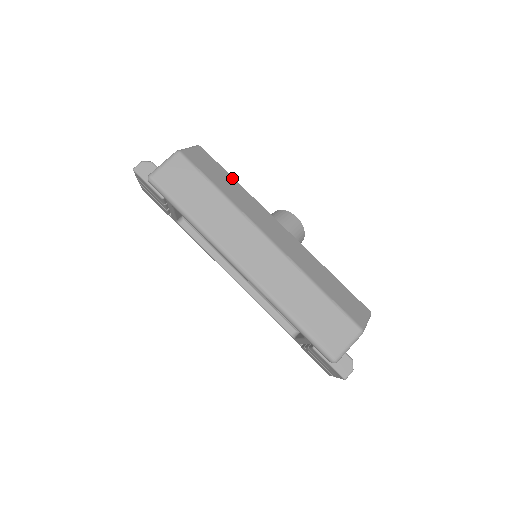
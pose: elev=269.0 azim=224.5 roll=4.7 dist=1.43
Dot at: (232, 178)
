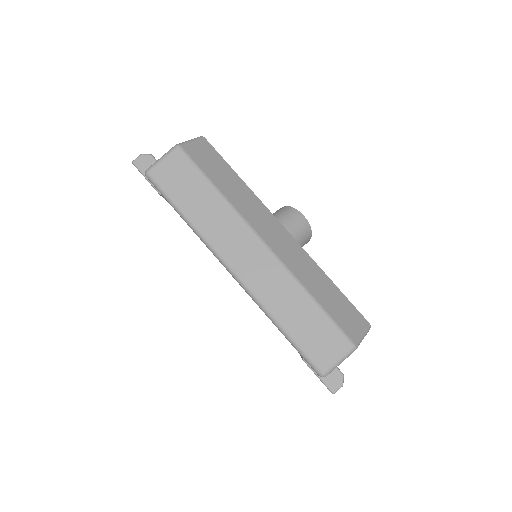
Dot at: (235, 173)
